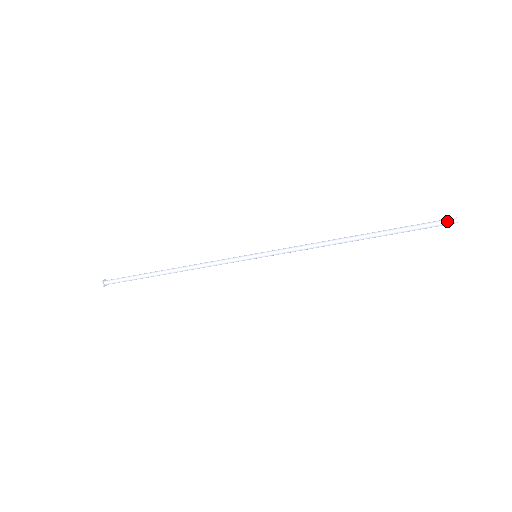
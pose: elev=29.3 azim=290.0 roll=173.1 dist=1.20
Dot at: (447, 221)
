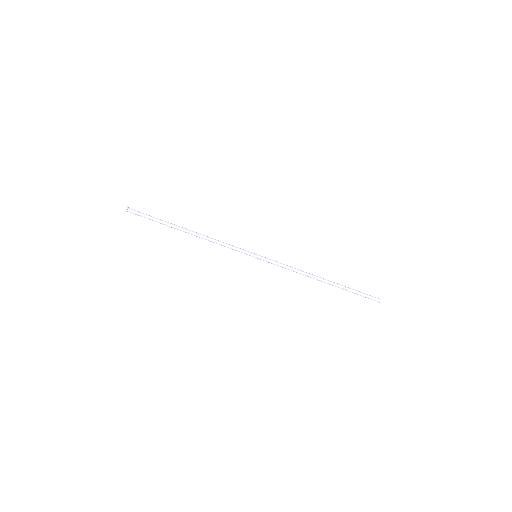
Dot at: (375, 297)
